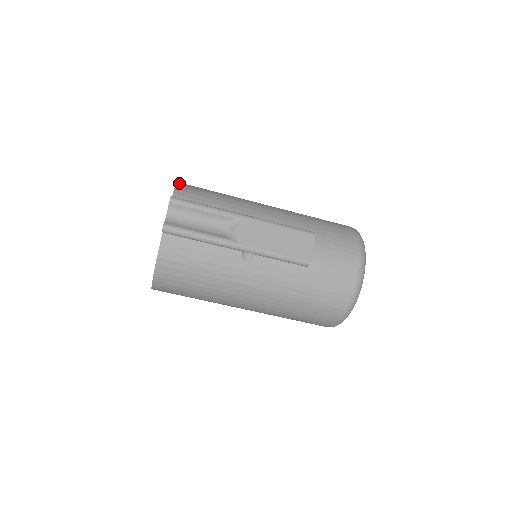
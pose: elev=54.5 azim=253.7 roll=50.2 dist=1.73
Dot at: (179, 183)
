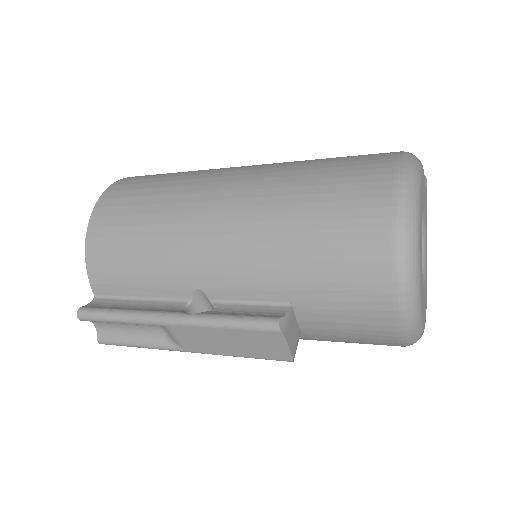
Dot at: (89, 231)
